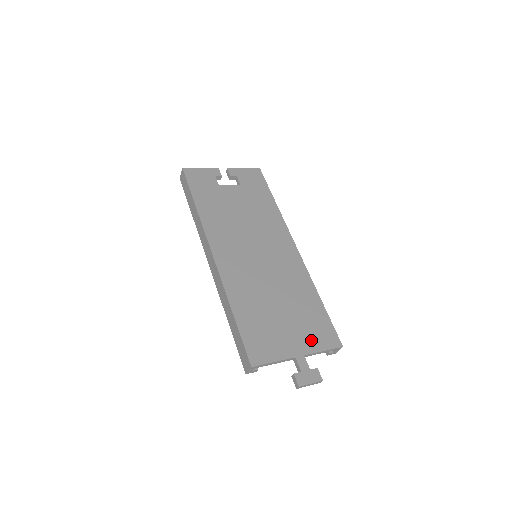
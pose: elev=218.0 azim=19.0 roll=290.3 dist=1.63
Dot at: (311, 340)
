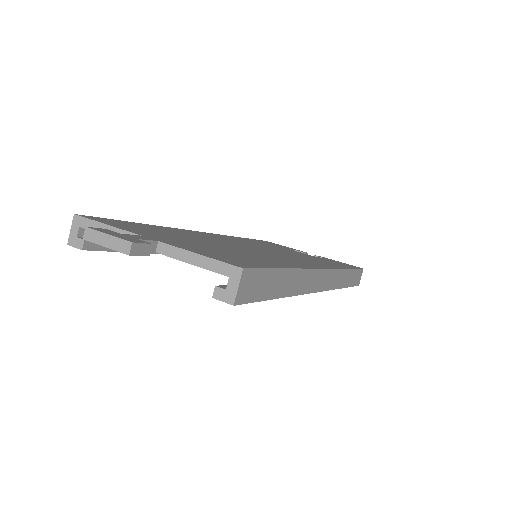
Dot at: (198, 250)
